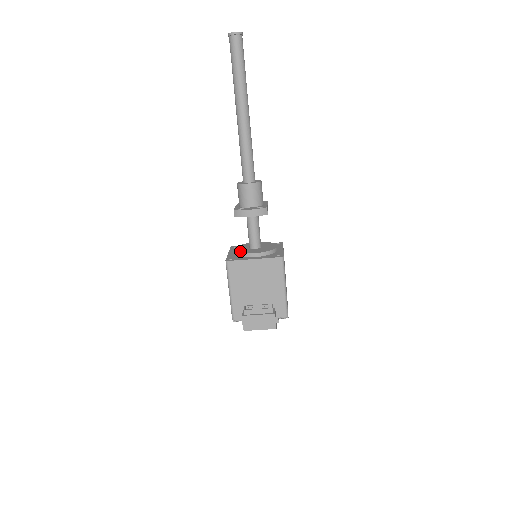
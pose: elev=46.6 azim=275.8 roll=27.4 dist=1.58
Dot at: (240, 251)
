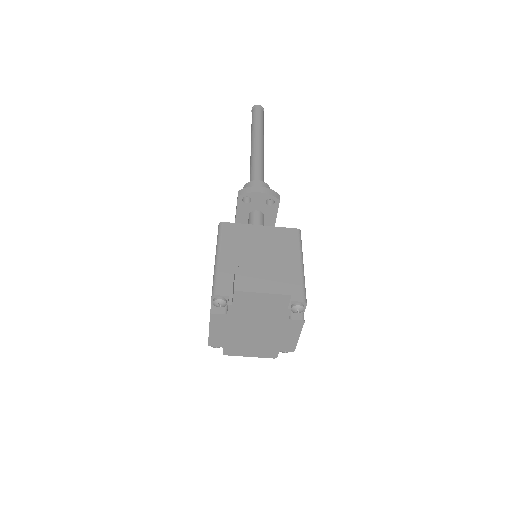
Dot at: occluded
